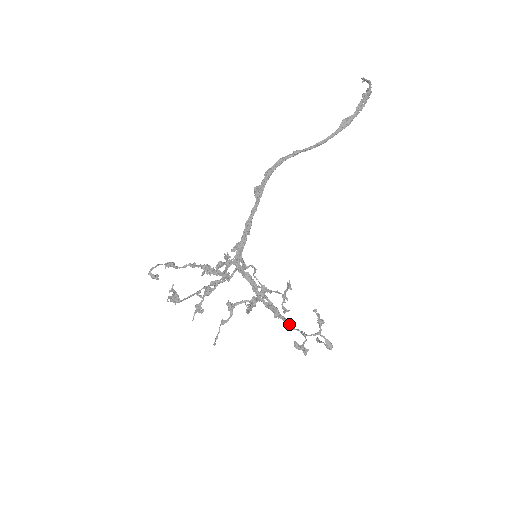
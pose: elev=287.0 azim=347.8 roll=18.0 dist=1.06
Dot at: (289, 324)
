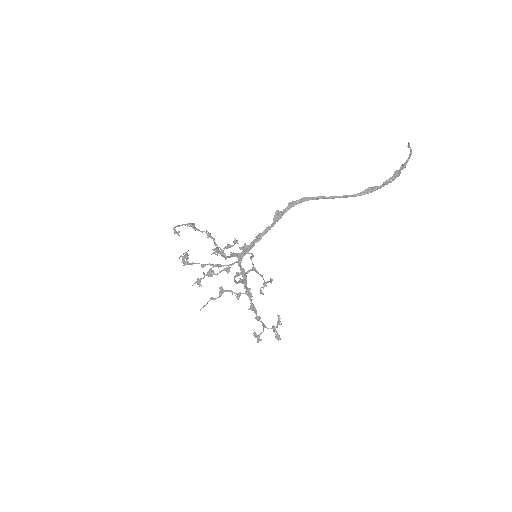
Dot at: (257, 317)
